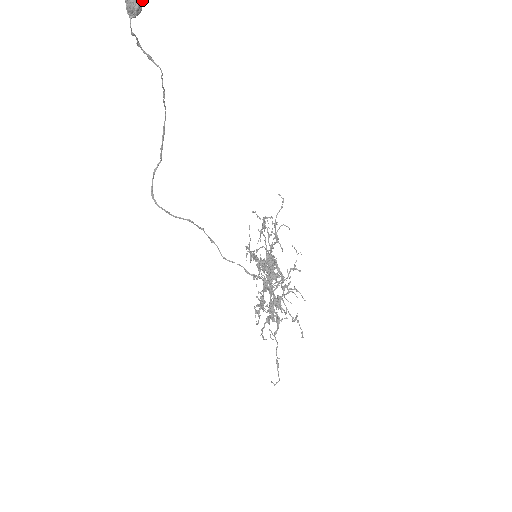
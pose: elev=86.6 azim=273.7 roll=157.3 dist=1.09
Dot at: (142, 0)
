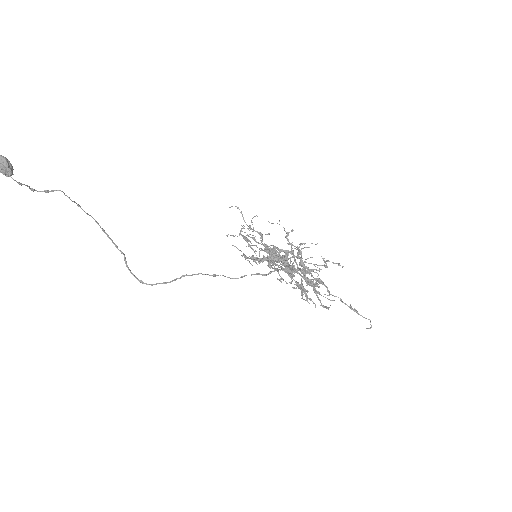
Dot at: (6, 158)
